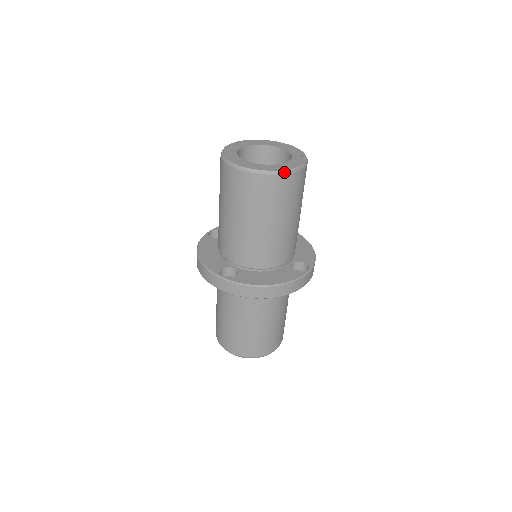
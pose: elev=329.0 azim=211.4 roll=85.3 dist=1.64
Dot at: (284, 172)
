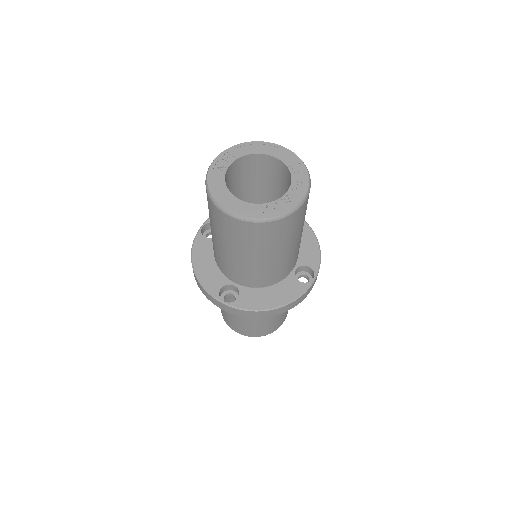
Dot at: (284, 216)
